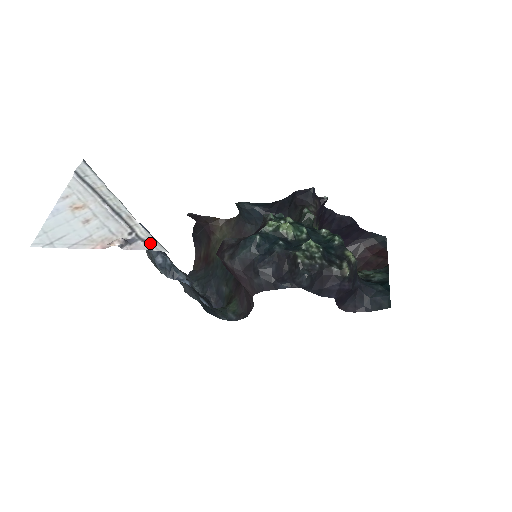
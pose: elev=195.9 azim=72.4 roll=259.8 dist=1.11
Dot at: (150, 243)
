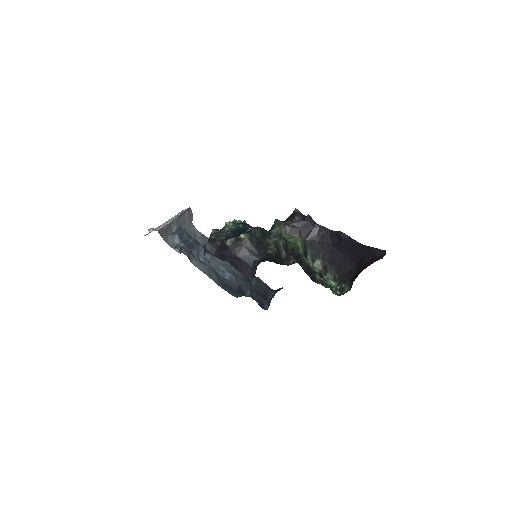
Dot at: (157, 229)
